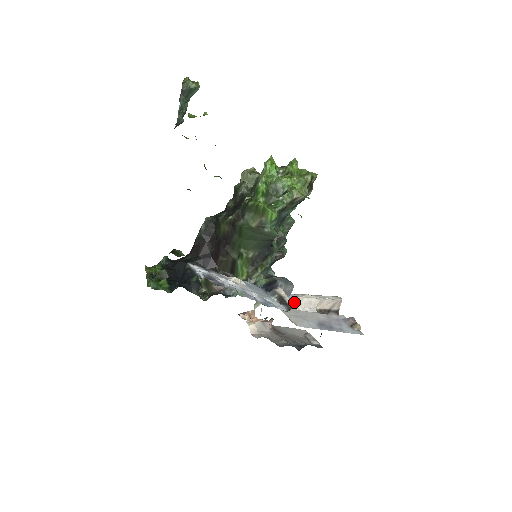
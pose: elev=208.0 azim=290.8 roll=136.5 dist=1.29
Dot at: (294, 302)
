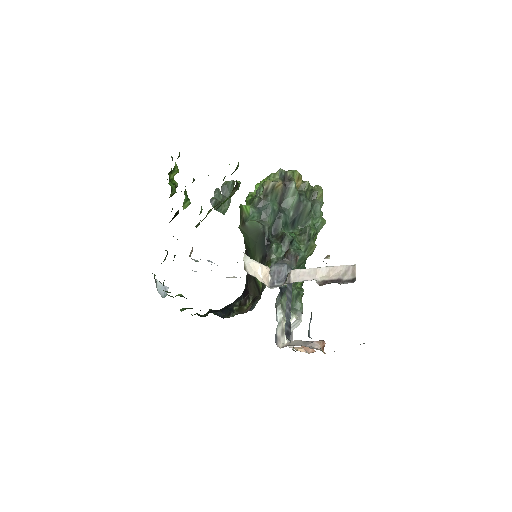
Dot at: (287, 278)
